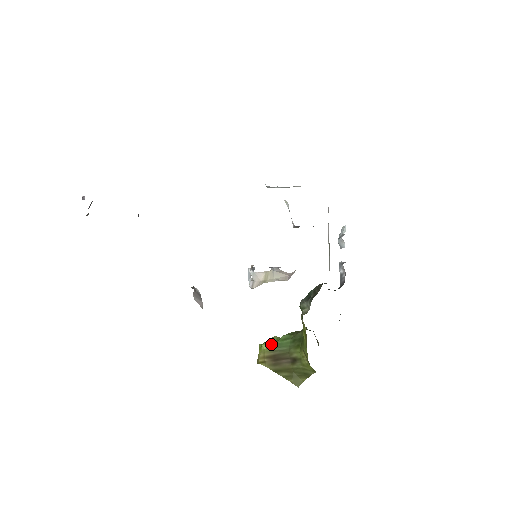
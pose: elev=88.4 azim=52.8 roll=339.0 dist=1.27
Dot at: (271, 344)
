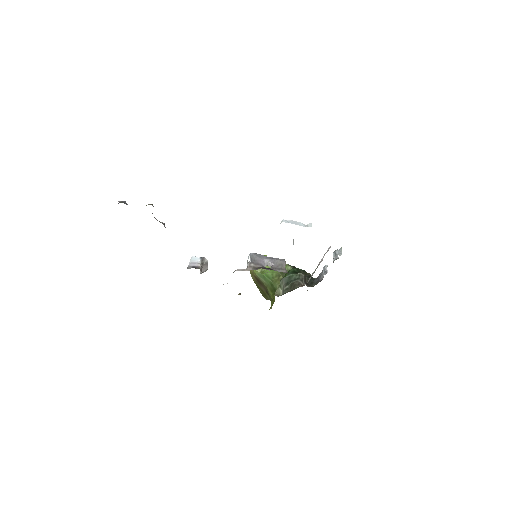
Dot at: (259, 271)
